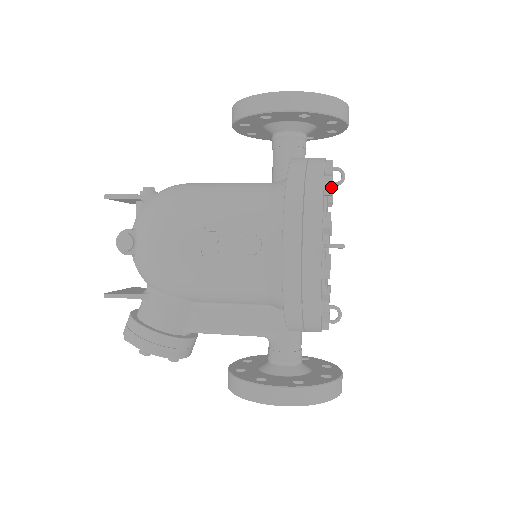
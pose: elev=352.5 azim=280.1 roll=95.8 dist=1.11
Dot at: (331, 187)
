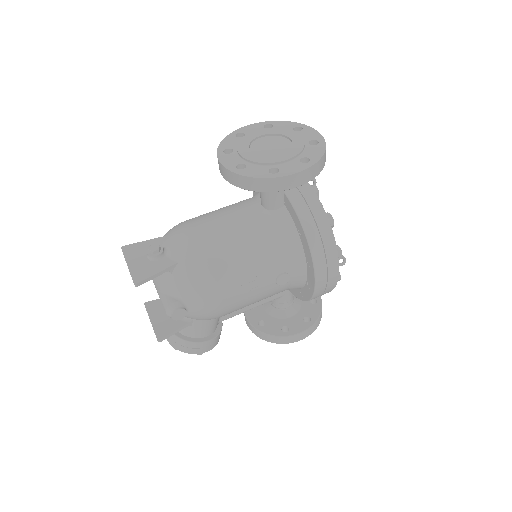
Dot at: occluded
